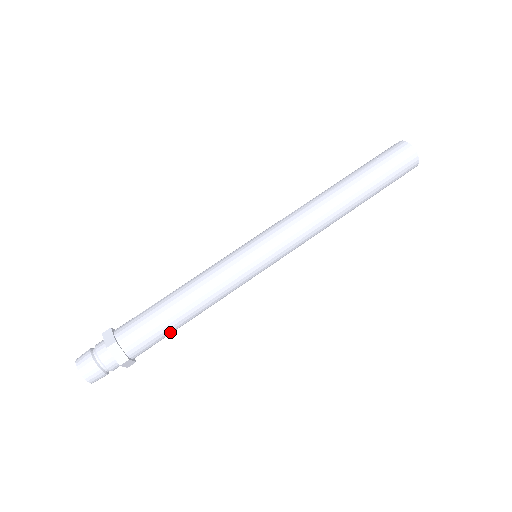
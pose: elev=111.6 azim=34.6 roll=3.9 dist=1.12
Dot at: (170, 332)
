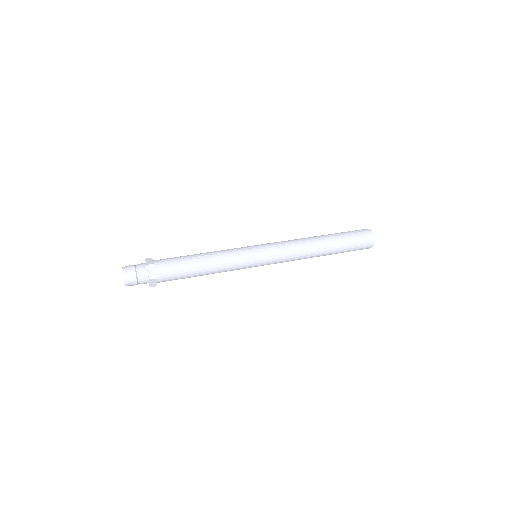
Dot at: (186, 275)
